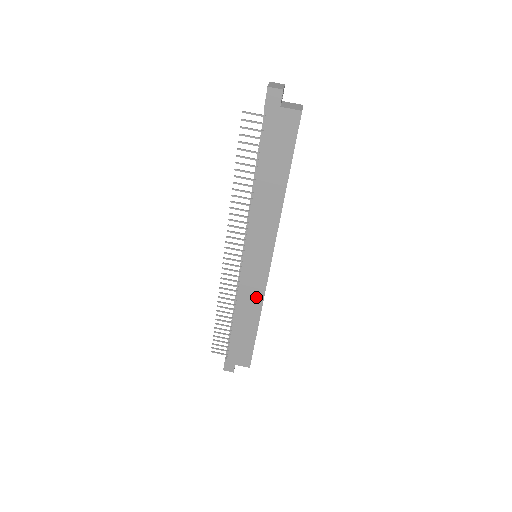
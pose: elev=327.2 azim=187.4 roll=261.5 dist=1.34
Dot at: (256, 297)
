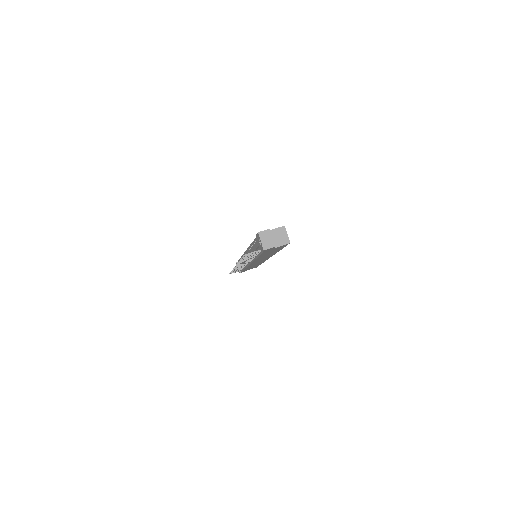
Dot at: occluded
